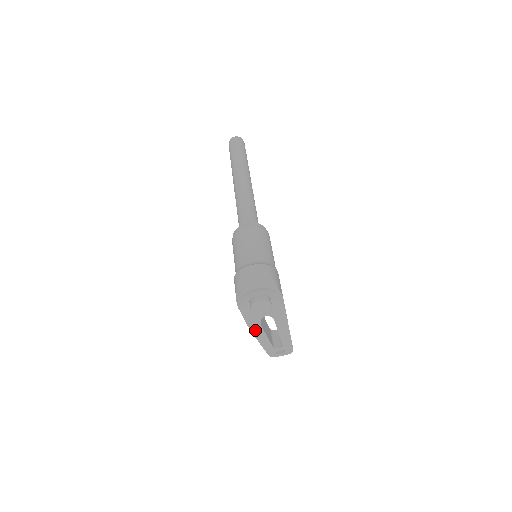
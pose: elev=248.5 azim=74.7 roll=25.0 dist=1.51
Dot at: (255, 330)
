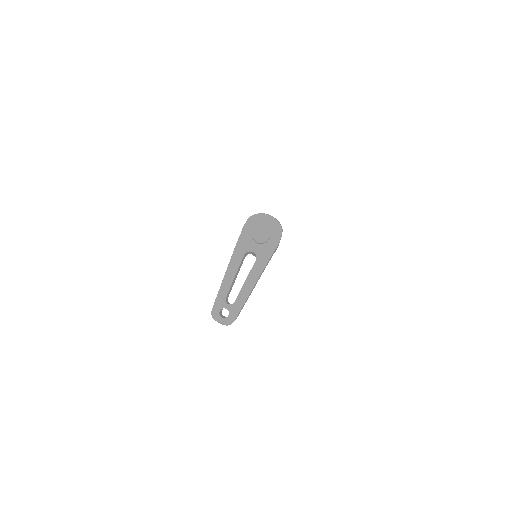
Dot at: (235, 258)
